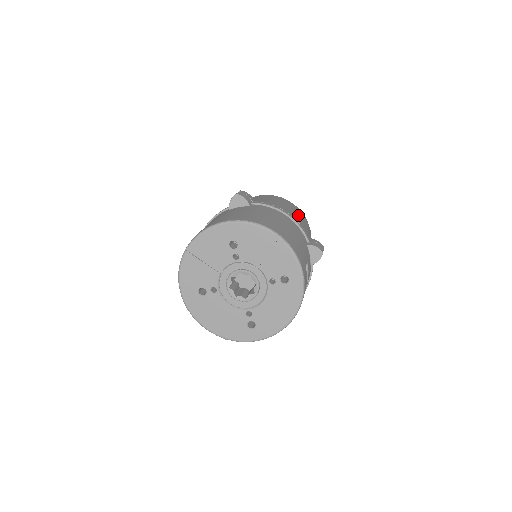
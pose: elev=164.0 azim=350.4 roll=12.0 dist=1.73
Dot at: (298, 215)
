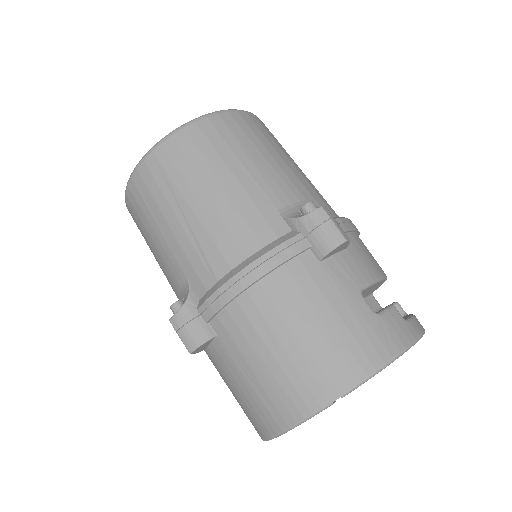
Dot at: (212, 180)
